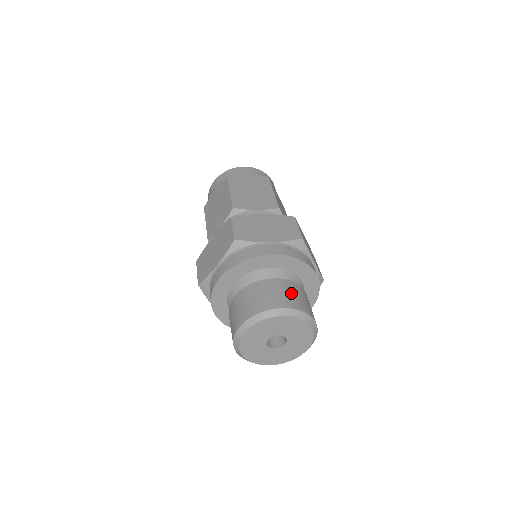
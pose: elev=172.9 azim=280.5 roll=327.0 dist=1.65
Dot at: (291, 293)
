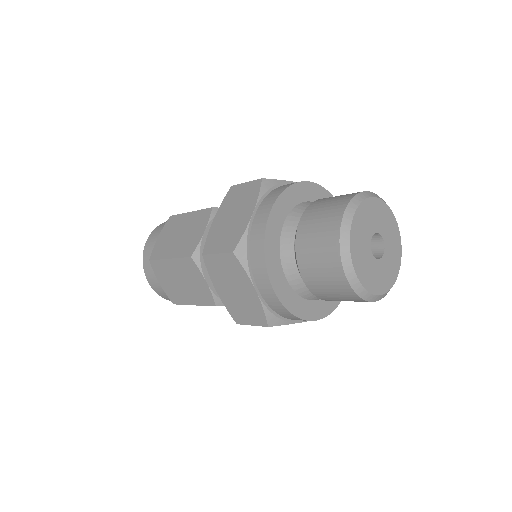
Dot at: occluded
